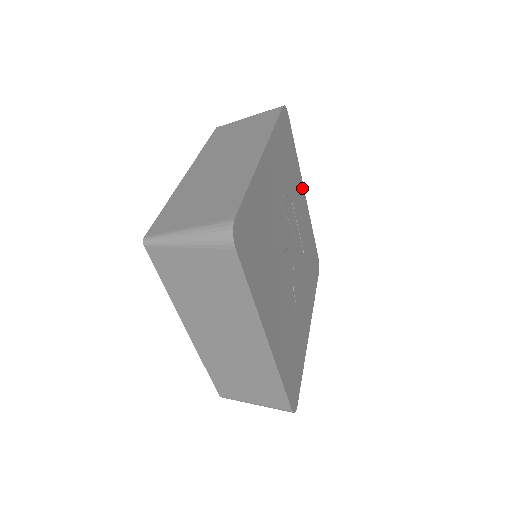
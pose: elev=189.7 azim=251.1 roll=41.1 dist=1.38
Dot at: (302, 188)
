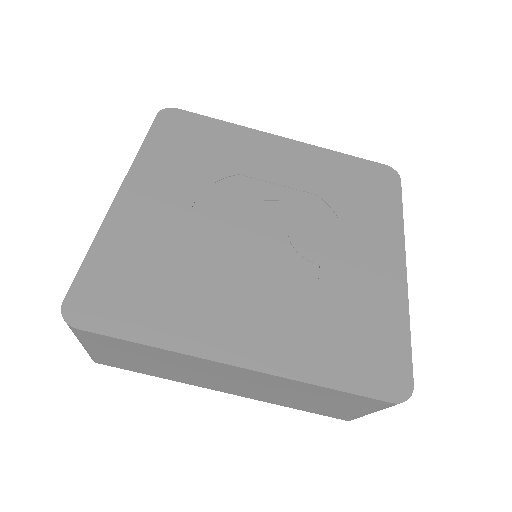
Dot at: (269, 139)
